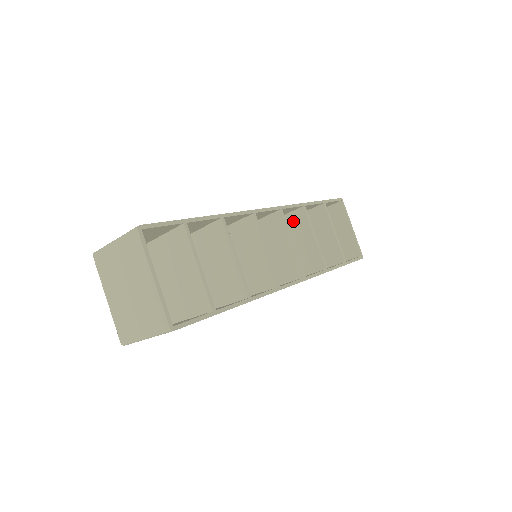
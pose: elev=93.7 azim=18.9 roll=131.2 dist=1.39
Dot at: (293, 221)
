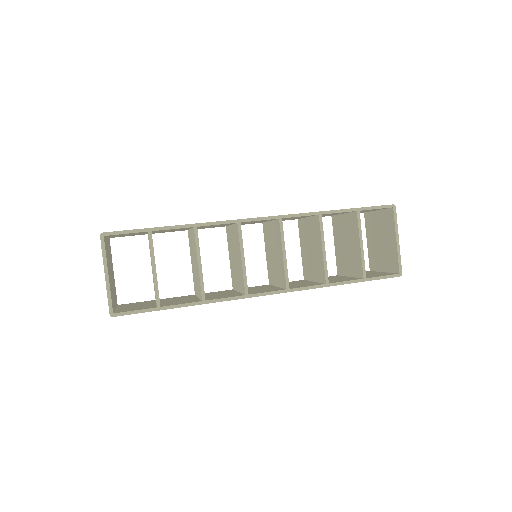
Dot at: (313, 226)
